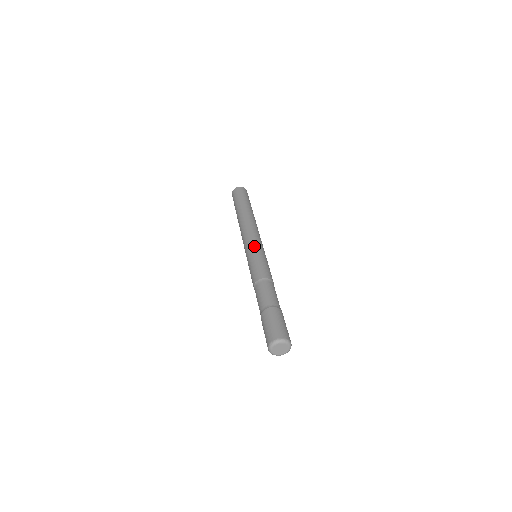
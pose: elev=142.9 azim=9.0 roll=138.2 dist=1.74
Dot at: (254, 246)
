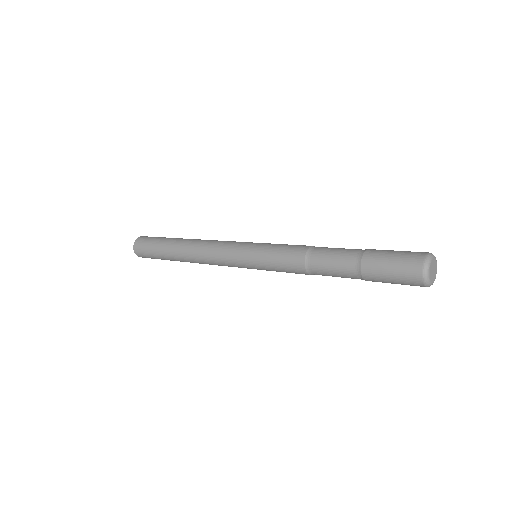
Dot at: (249, 243)
